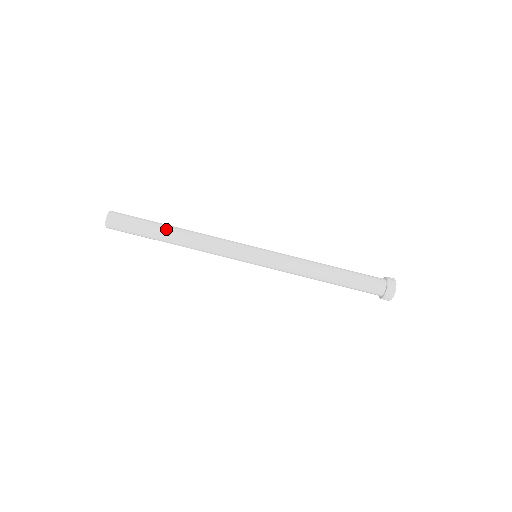
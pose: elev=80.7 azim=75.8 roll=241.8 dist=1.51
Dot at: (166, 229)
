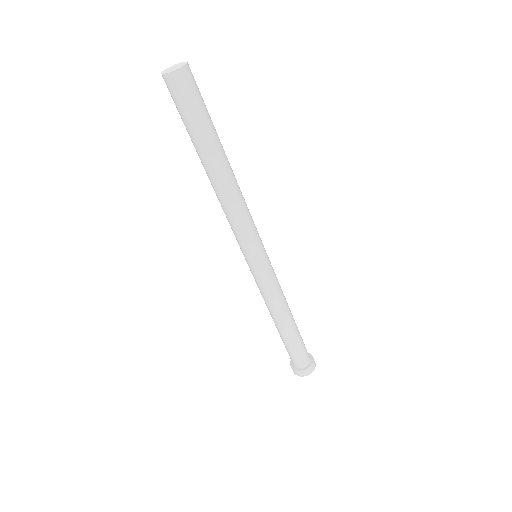
Dot at: (223, 149)
